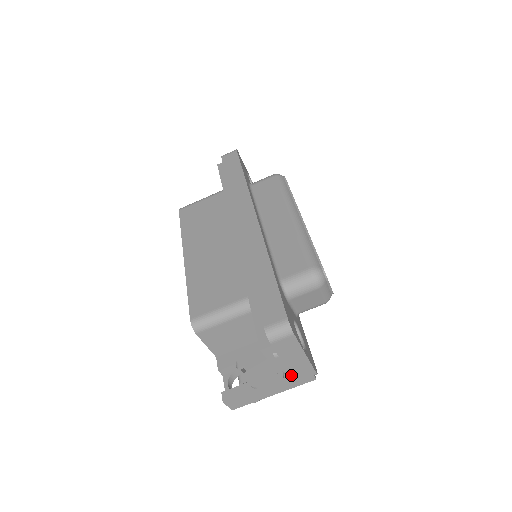
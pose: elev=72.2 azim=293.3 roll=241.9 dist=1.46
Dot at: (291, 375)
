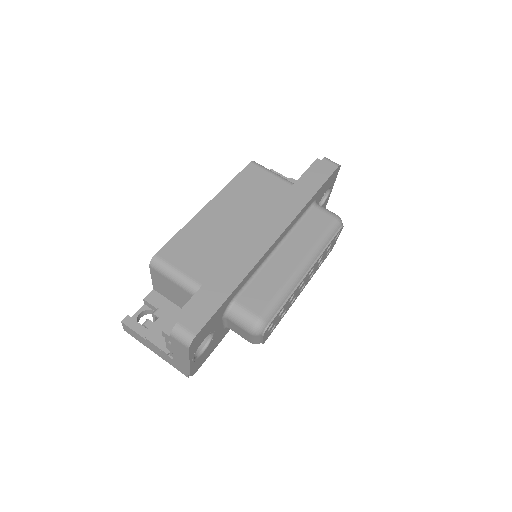
Dot at: (173, 359)
